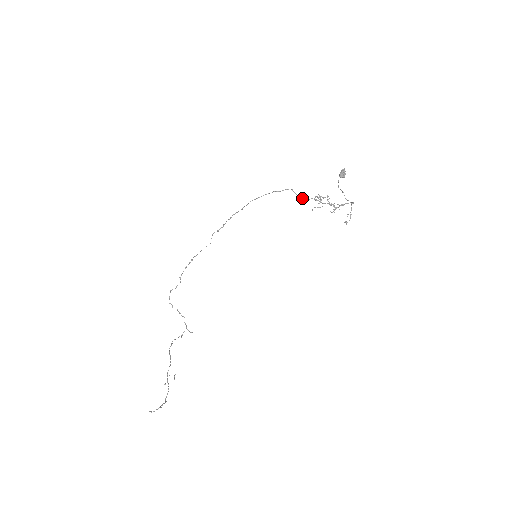
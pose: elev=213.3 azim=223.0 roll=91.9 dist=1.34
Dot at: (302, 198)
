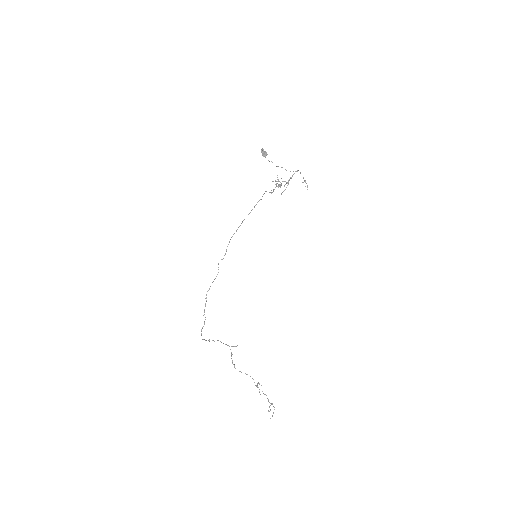
Dot at: (272, 192)
